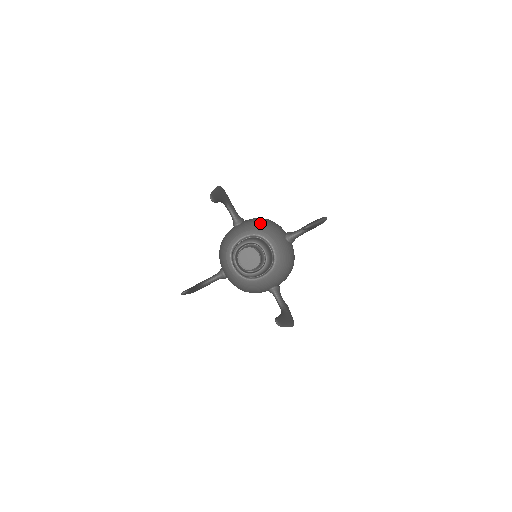
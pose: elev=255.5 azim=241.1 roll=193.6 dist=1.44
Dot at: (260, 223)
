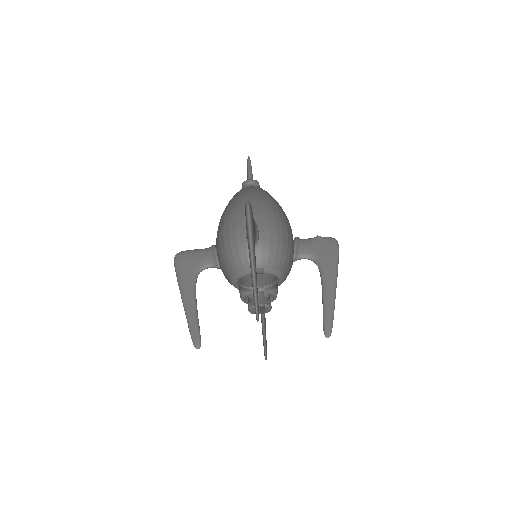
Dot at: (278, 256)
